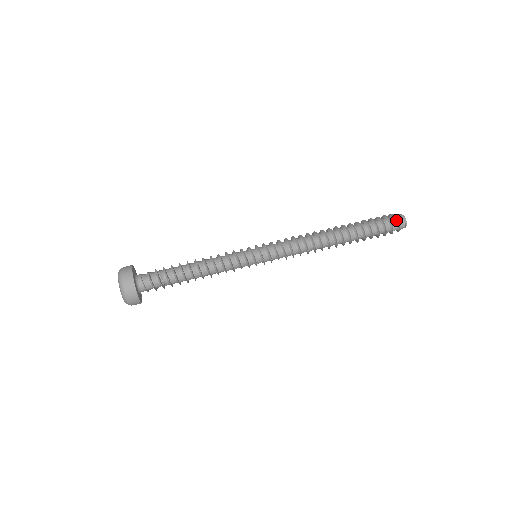
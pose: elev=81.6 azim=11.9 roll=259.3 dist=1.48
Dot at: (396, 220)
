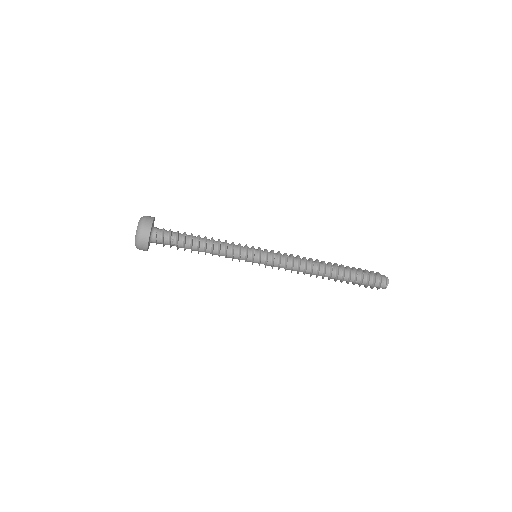
Dot at: (380, 282)
